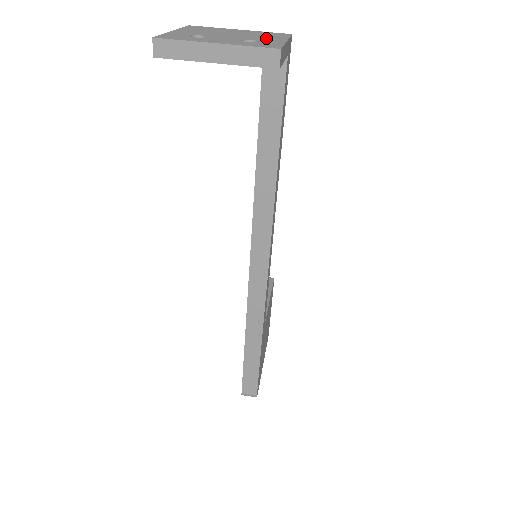
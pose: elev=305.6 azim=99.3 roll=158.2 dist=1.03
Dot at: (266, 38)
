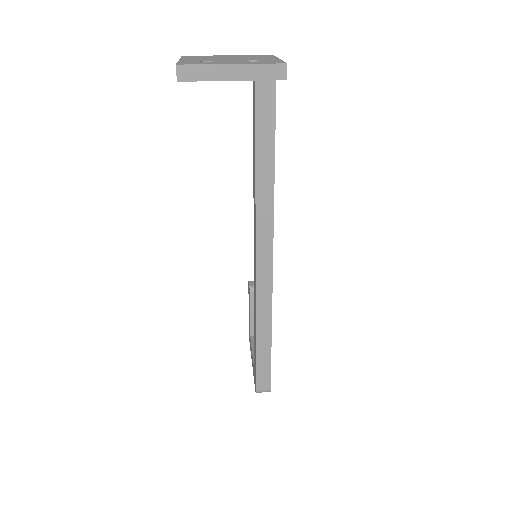
Dot at: (261, 58)
